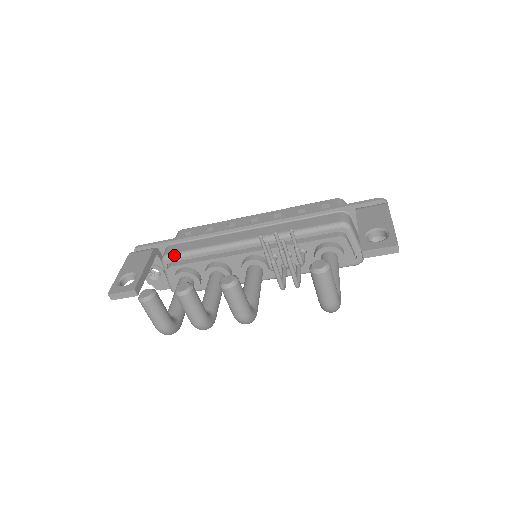
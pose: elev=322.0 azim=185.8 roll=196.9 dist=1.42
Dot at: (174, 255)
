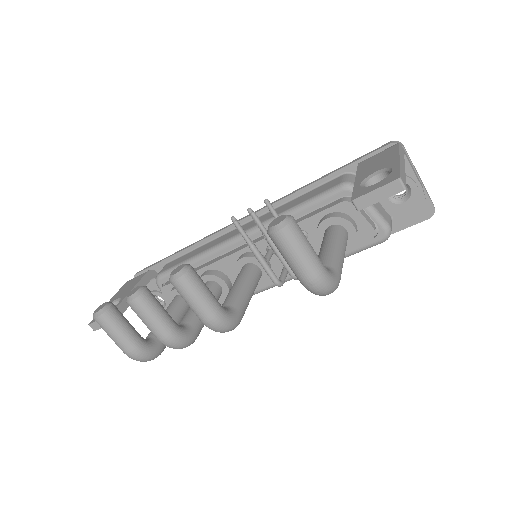
Dot at: (166, 272)
